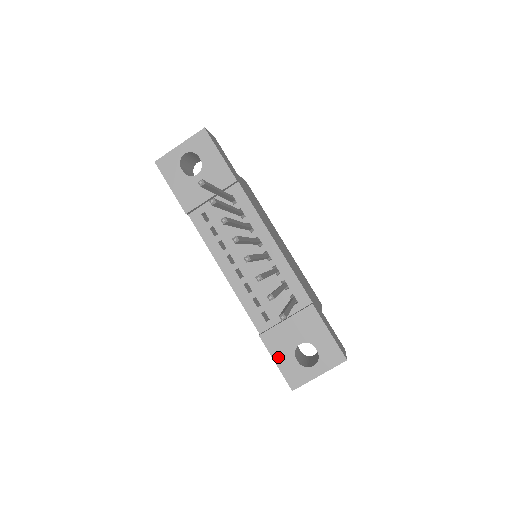
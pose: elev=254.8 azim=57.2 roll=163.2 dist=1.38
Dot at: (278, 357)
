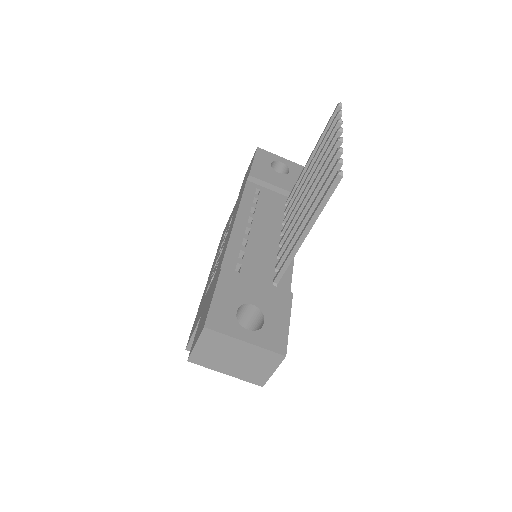
Dot at: (222, 293)
